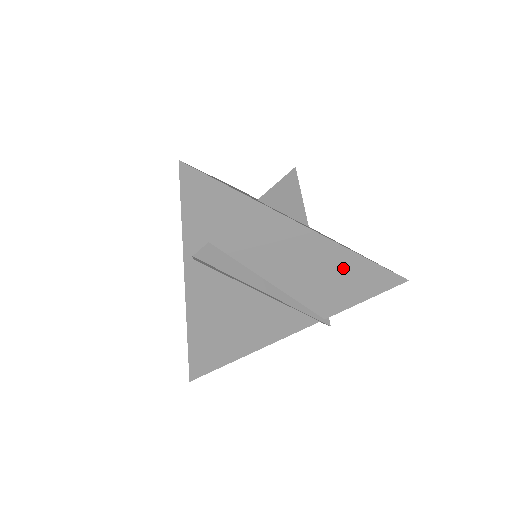
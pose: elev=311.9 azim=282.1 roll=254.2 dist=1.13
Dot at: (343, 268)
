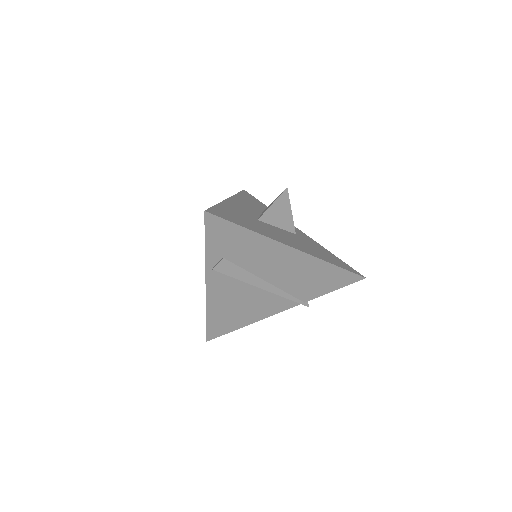
Dot at: (318, 271)
